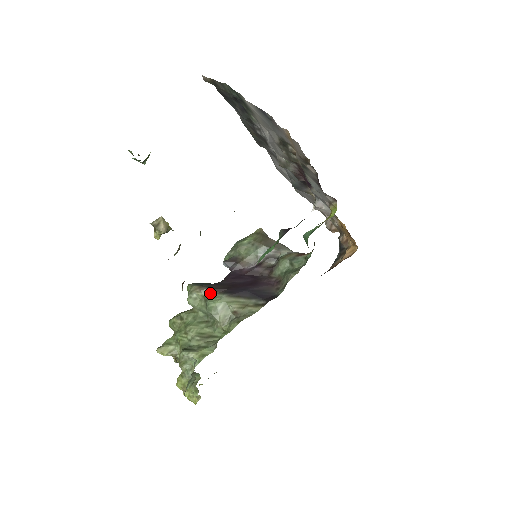
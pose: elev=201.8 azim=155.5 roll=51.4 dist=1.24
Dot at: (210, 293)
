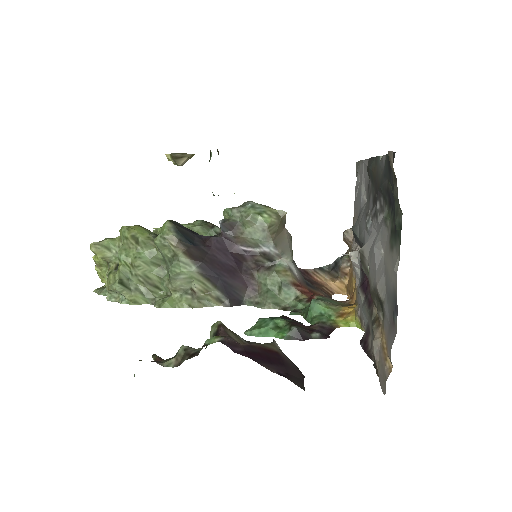
Dot at: (183, 255)
